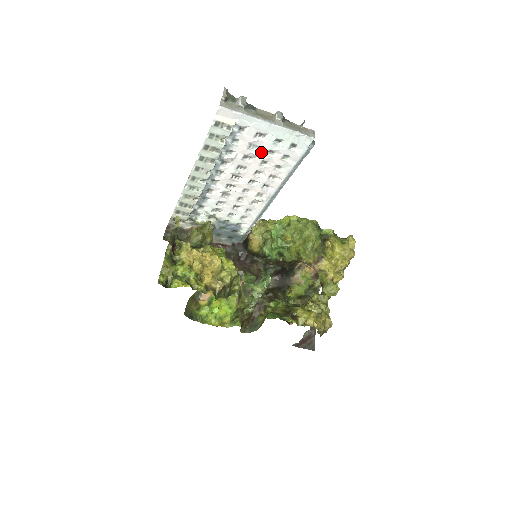
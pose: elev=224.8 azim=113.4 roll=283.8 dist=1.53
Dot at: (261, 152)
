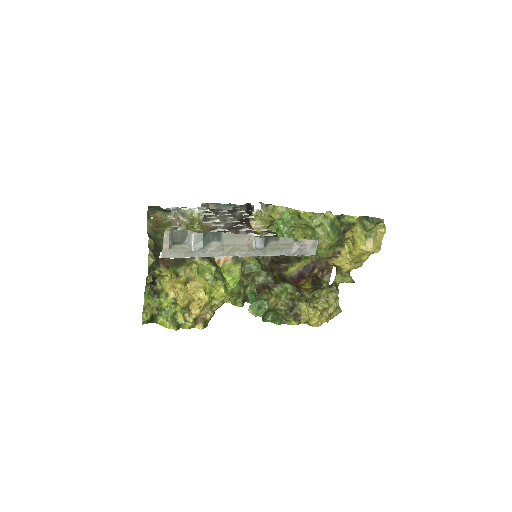
Dot at: occluded
